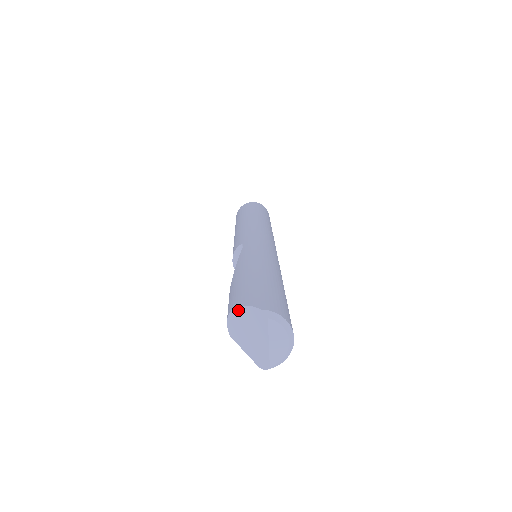
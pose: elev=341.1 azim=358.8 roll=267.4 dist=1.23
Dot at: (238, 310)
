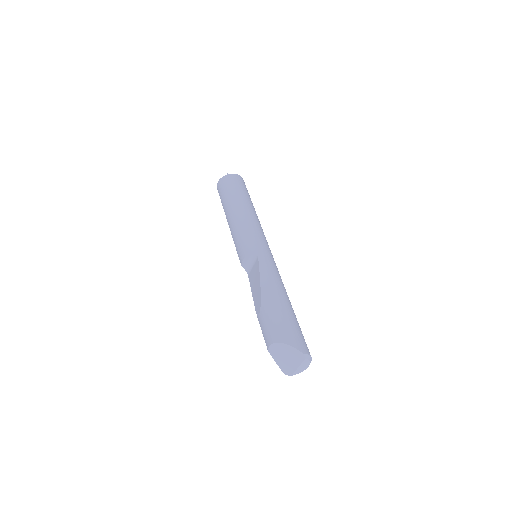
Dot at: (284, 345)
